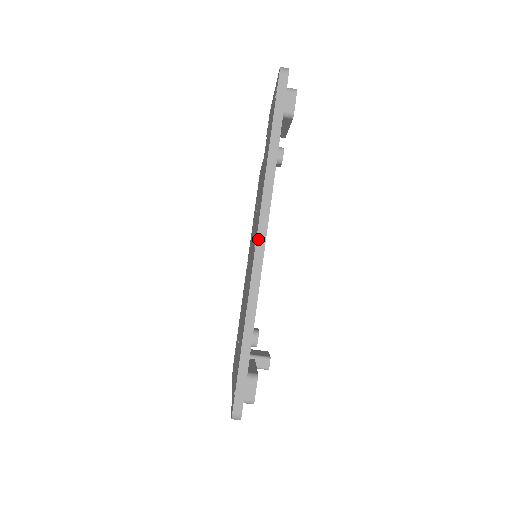
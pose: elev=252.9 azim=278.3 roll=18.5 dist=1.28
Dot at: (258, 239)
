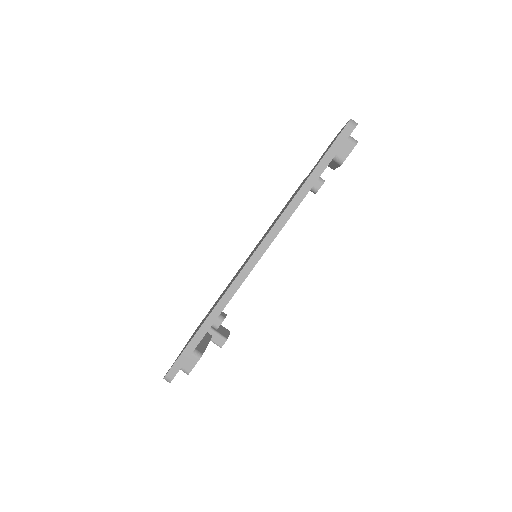
Dot at: (254, 255)
